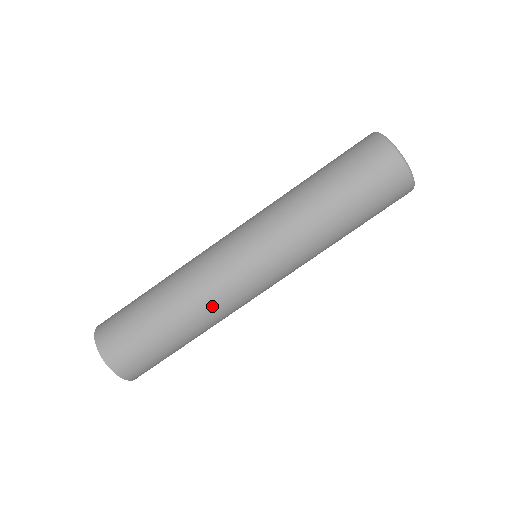
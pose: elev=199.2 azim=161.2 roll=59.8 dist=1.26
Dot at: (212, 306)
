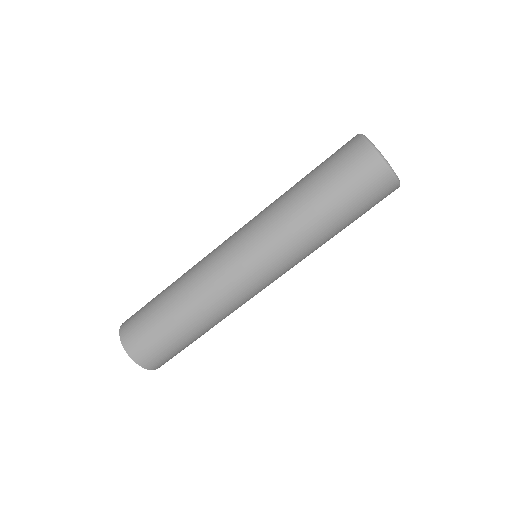
Dot at: (220, 307)
